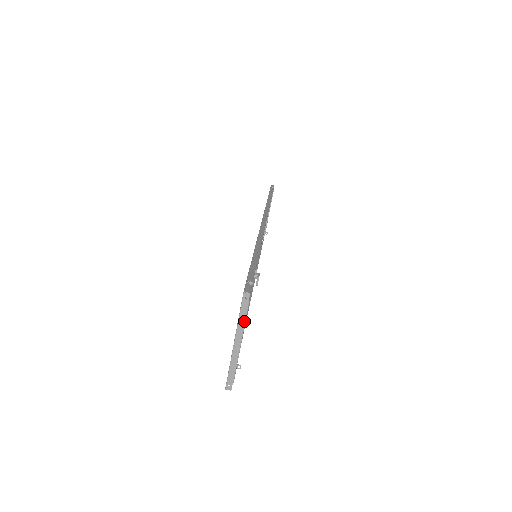
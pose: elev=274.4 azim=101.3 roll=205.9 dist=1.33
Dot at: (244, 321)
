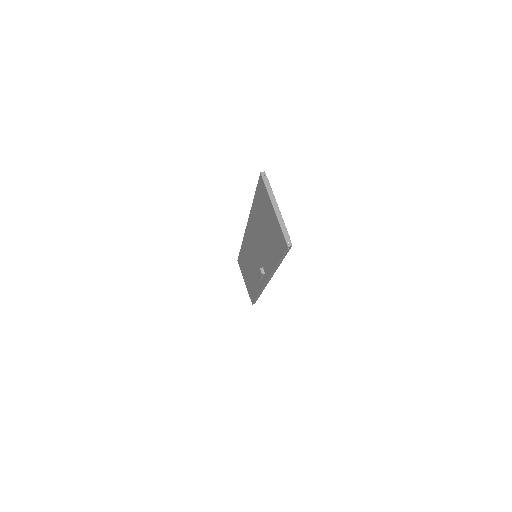
Dot at: (271, 191)
